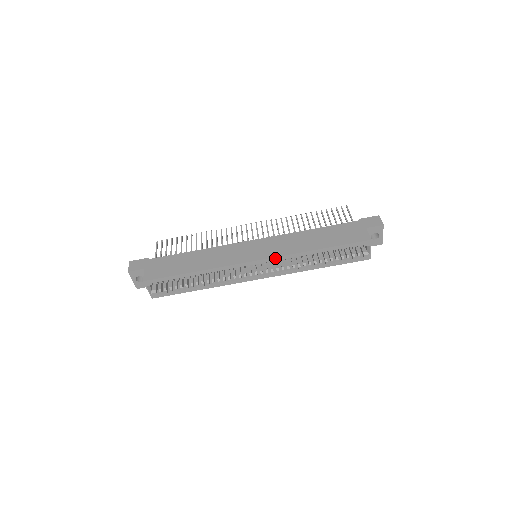
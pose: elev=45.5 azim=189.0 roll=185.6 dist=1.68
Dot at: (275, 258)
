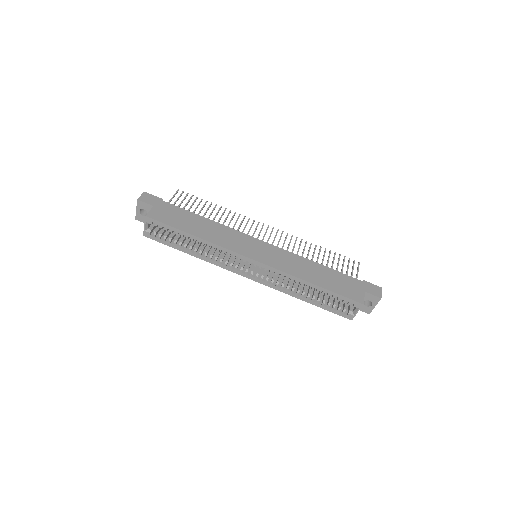
Dot at: (272, 268)
